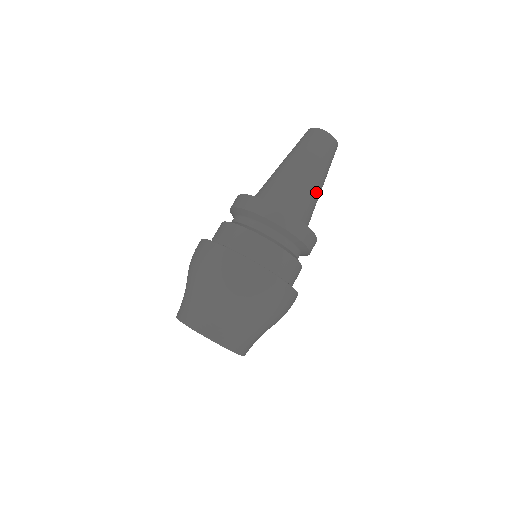
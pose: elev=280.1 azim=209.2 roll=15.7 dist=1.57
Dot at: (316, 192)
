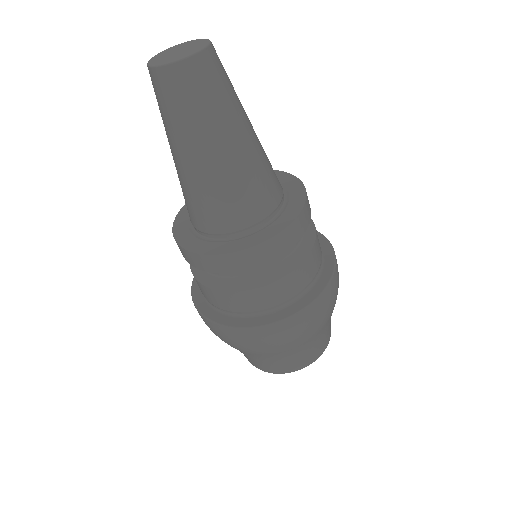
Dot at: (254, 153)
